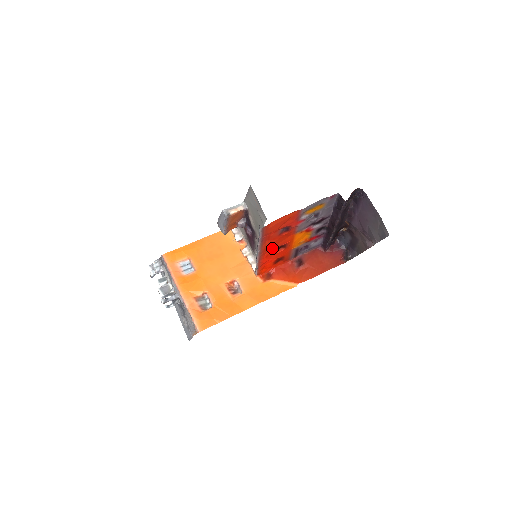
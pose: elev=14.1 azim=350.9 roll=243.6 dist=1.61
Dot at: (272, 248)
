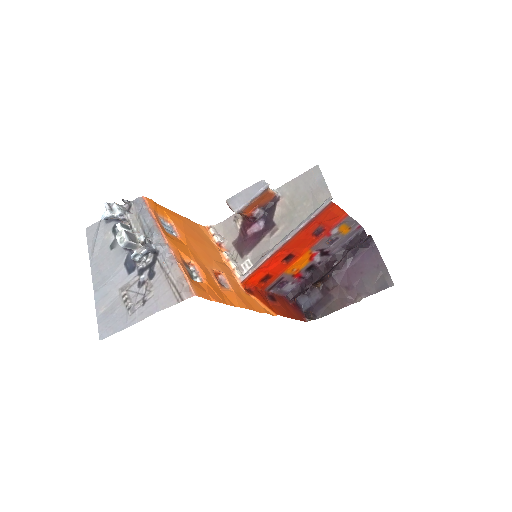
Dot at: (289, 249)
